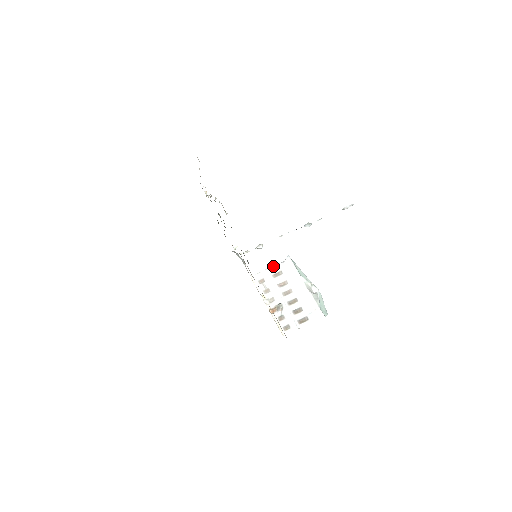
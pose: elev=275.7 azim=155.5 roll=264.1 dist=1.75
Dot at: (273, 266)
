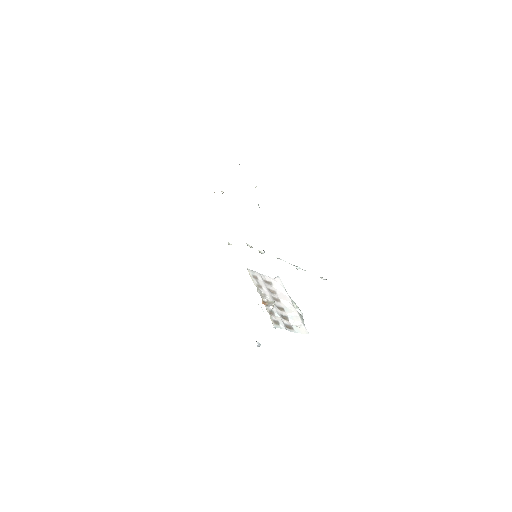
Dot at: (265, 275)
